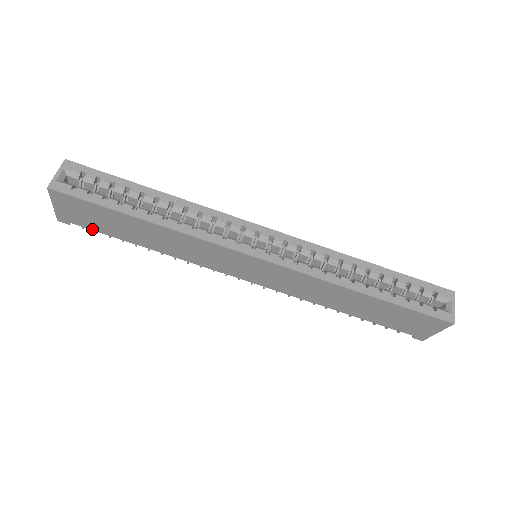
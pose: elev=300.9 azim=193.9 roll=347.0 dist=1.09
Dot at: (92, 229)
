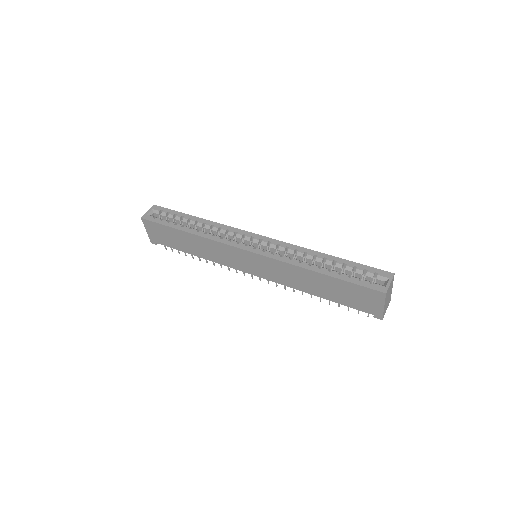
Dot at: (167, 246)
